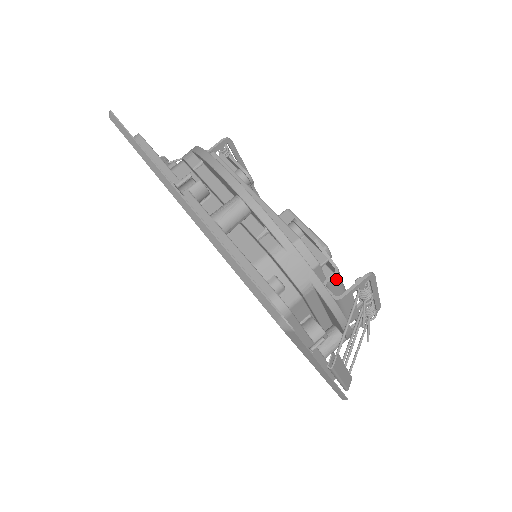
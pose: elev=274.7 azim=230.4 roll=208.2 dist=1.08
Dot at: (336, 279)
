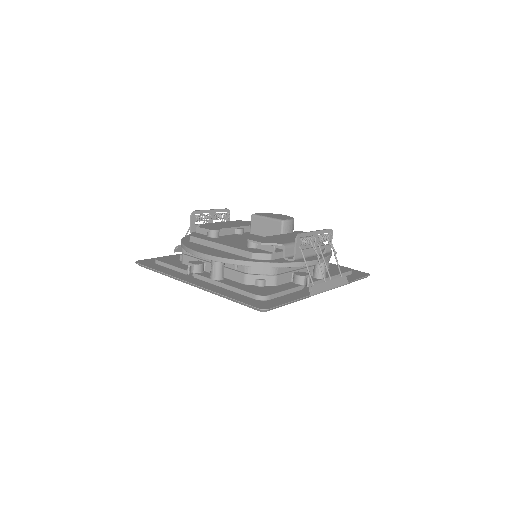
Dot at: (288, 249)
